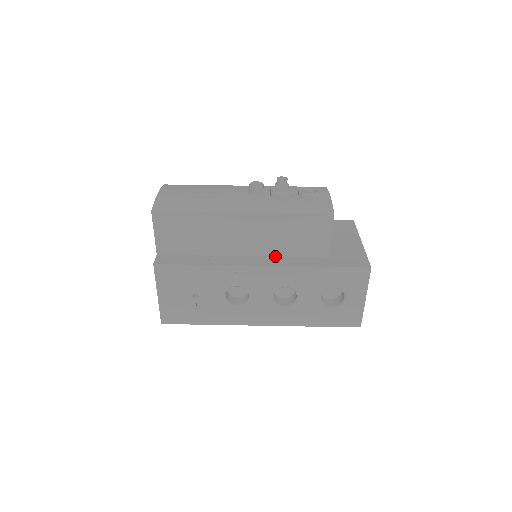
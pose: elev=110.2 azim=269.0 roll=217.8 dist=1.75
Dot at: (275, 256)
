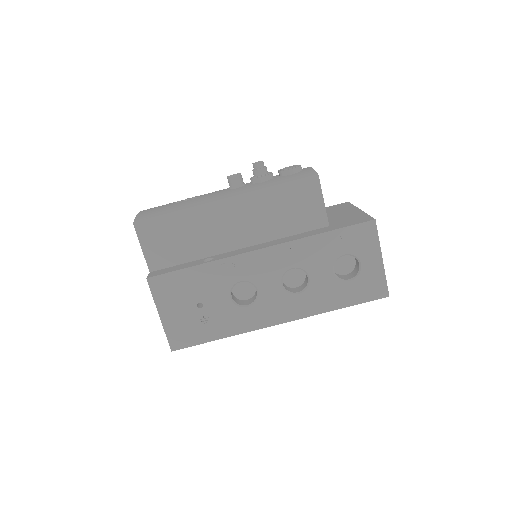
Dot at: (272, 240)
